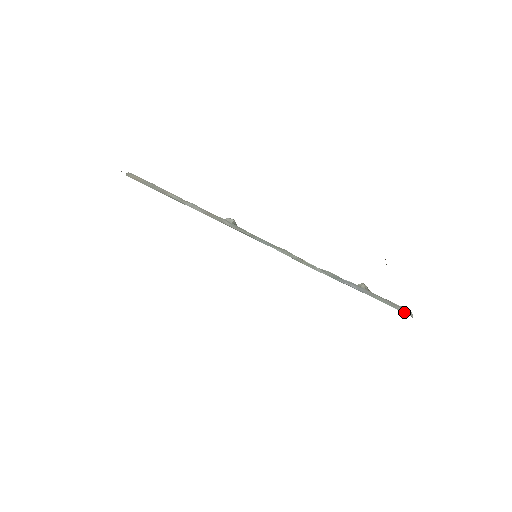
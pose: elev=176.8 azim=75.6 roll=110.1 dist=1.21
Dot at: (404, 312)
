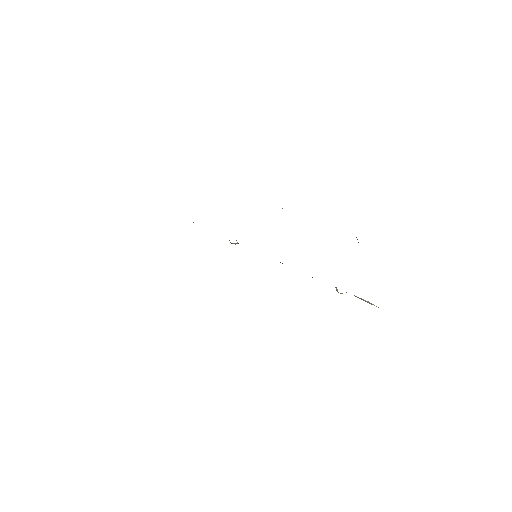
Dot at: occluded
